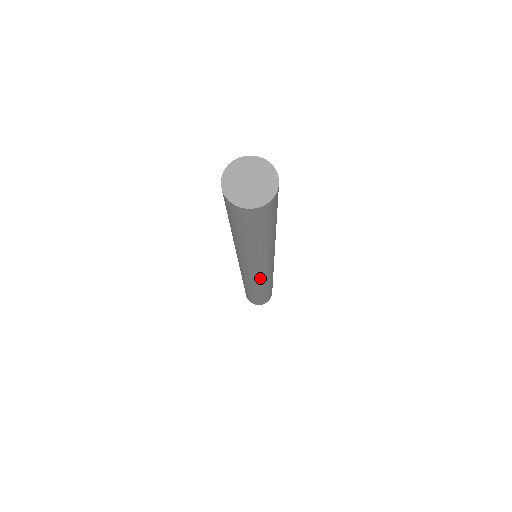
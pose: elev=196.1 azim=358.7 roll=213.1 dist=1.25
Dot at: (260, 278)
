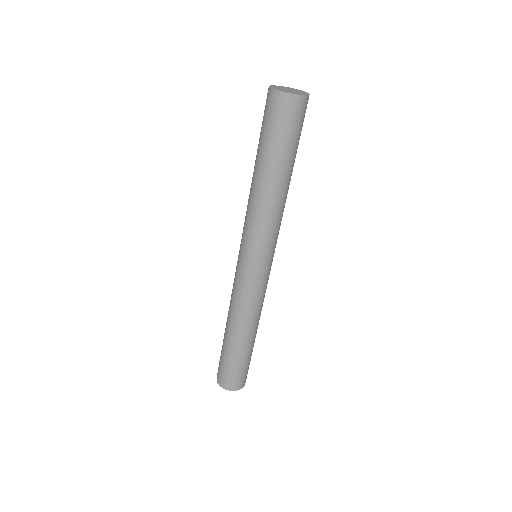
Dot at: (260, 282)
